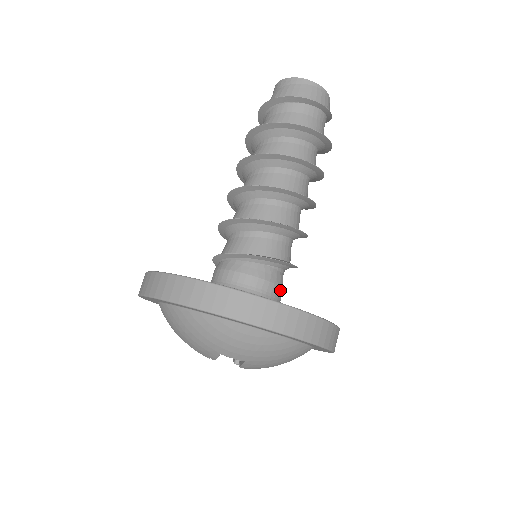
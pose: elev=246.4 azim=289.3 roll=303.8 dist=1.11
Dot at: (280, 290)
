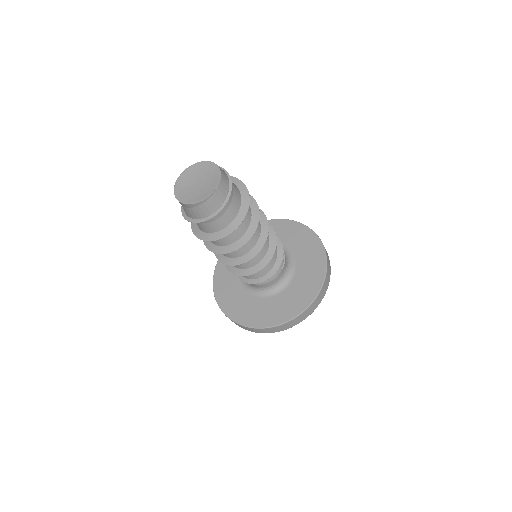
Dot at: (282, 270)
